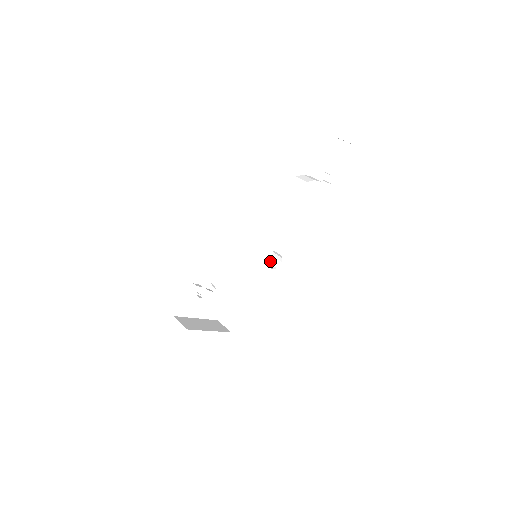
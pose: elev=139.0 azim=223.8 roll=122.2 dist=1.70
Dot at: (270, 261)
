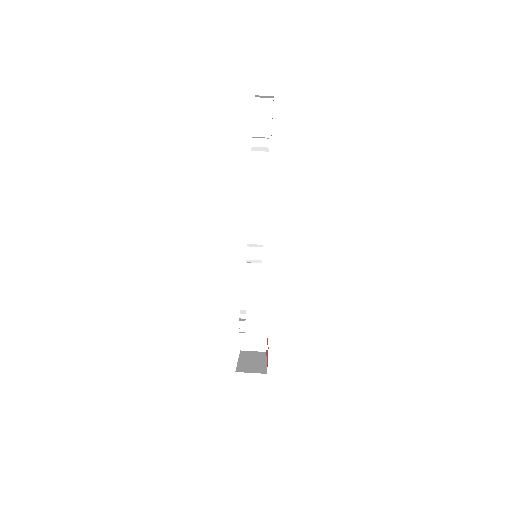
Dot at: (249, 257)
